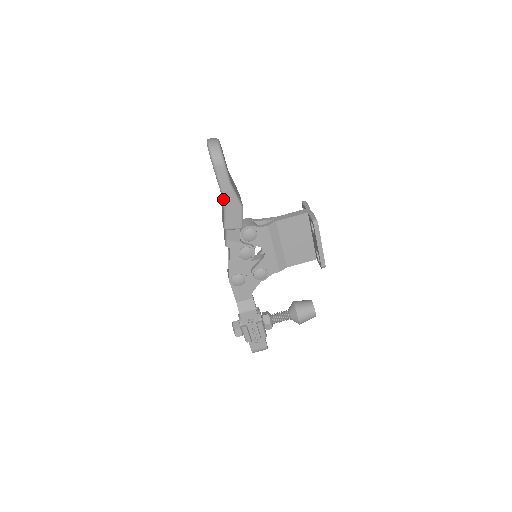
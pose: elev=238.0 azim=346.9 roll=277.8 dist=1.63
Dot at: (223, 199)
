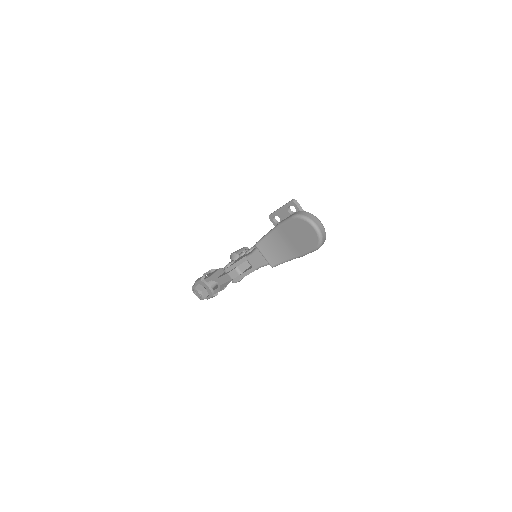
Dot at: (295, 258)
